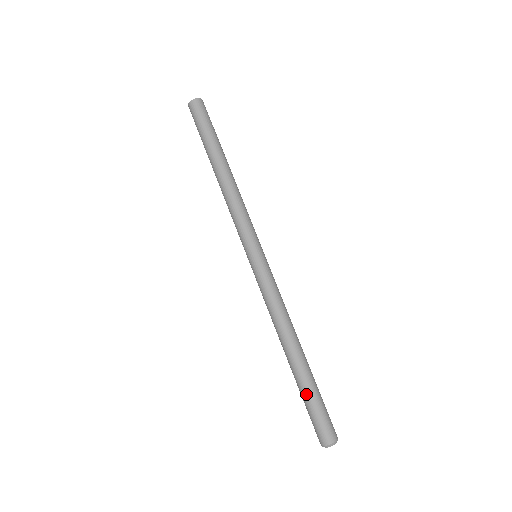
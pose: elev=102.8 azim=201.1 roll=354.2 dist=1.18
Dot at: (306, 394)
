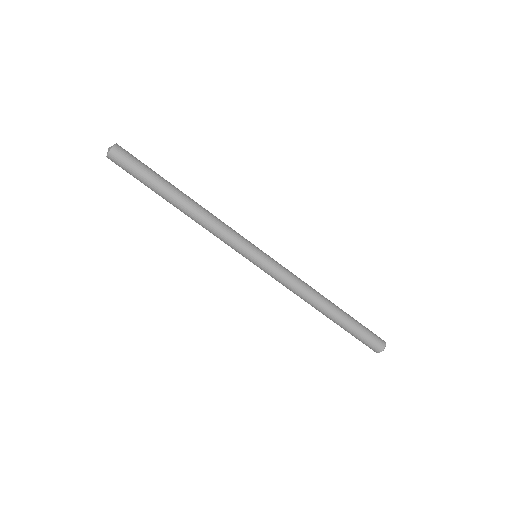
Dot at: (353, 329)
